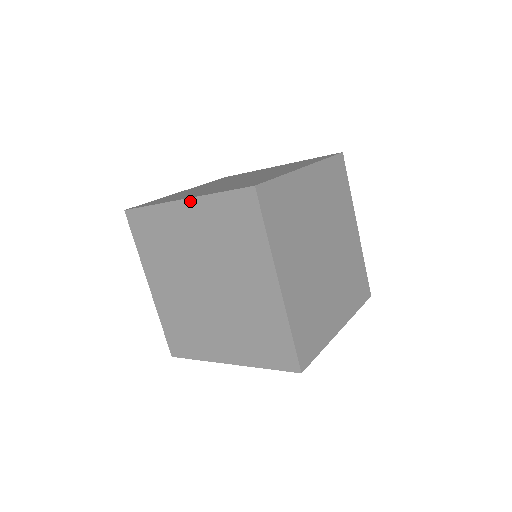
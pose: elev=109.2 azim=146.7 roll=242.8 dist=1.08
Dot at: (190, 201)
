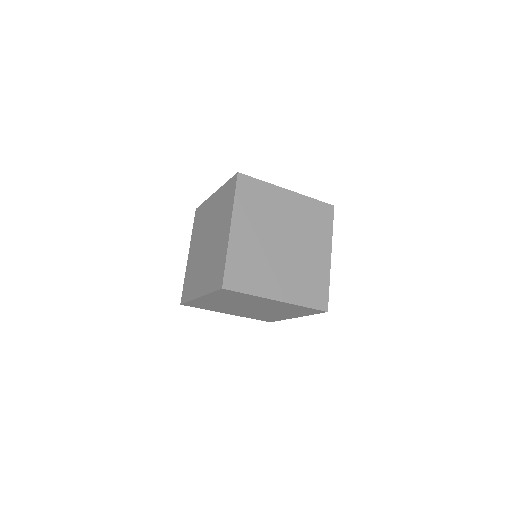
Dot at: (217, 192)
